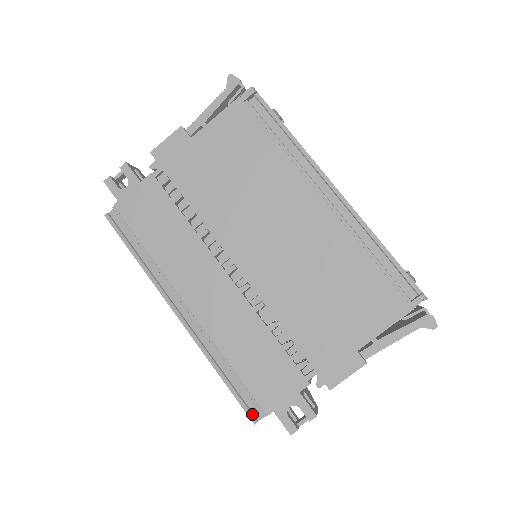
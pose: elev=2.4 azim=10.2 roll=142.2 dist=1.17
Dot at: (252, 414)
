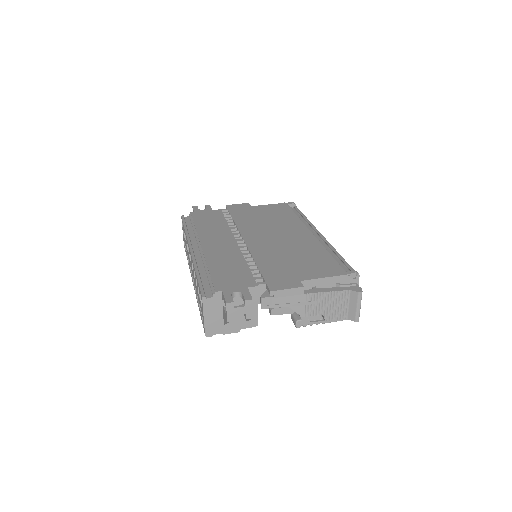
Dot at: (205, 293)
